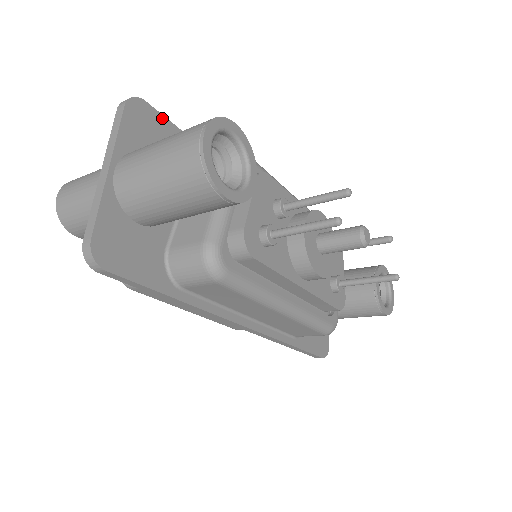
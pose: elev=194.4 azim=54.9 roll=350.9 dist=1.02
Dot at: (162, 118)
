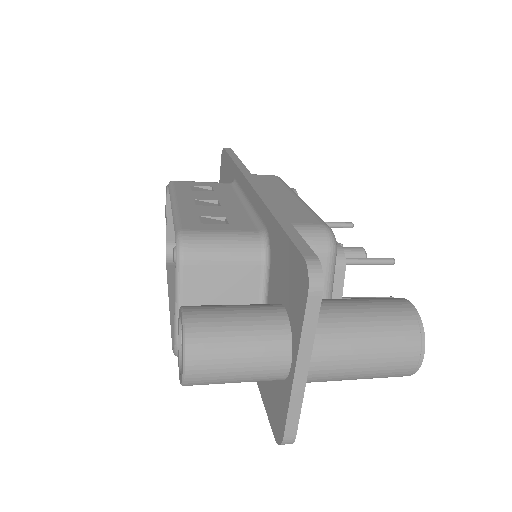
Dot at: occluded
